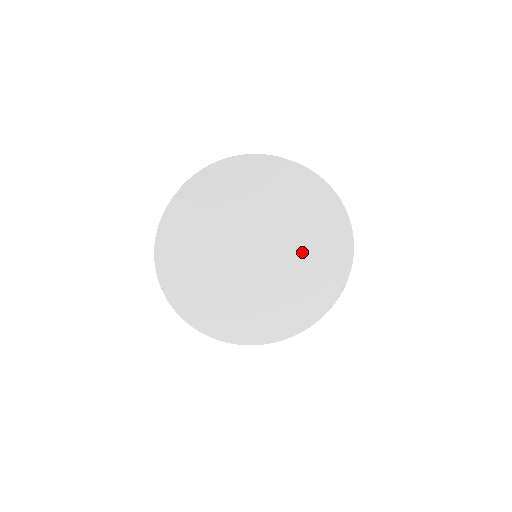
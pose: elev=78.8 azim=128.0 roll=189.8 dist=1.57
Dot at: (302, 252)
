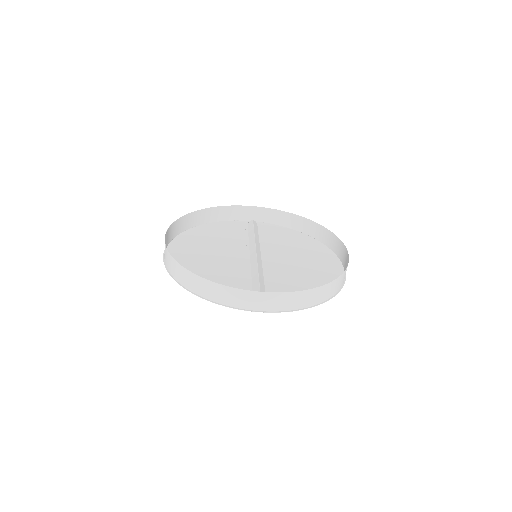
Dot at: (288, 250)
